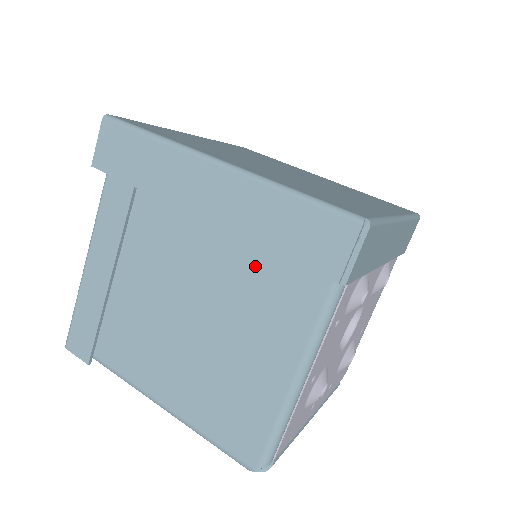
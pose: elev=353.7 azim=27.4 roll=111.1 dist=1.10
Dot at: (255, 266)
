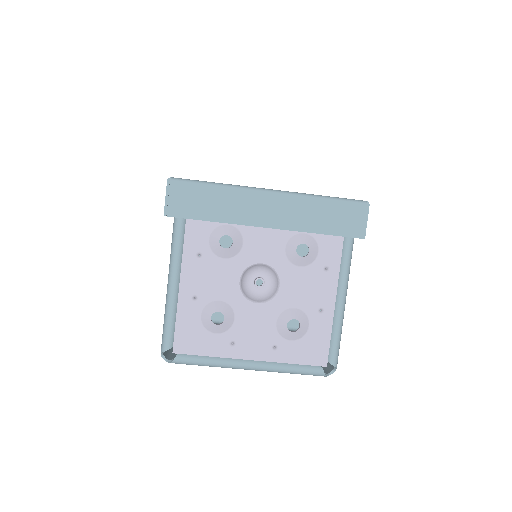
Dot at: occluded
